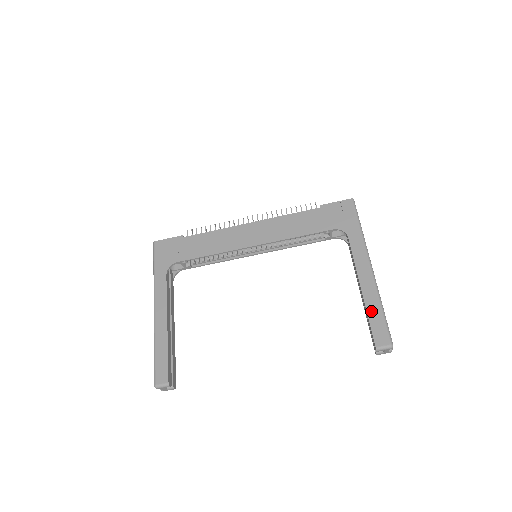
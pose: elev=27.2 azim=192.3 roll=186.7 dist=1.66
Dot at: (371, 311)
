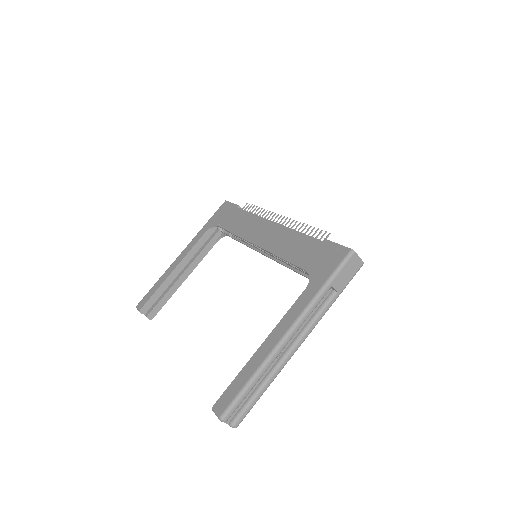
Dot at: (243, 373)
